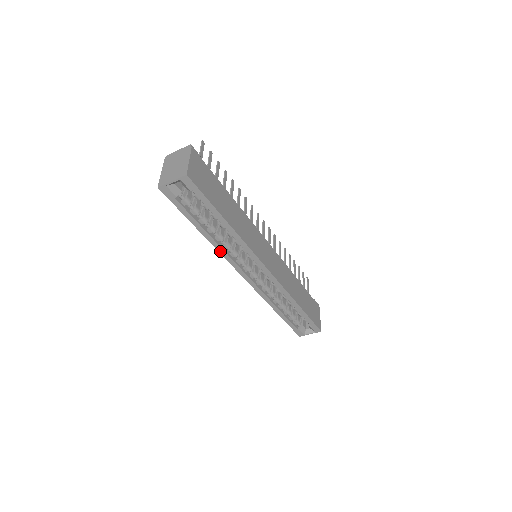
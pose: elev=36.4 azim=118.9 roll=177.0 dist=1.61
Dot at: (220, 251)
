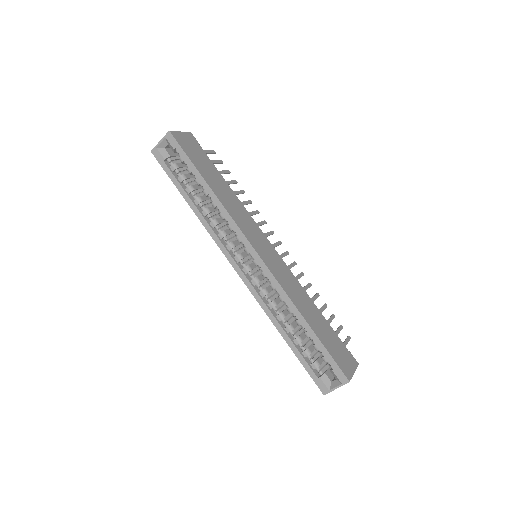
Dot at: (207, 228)
